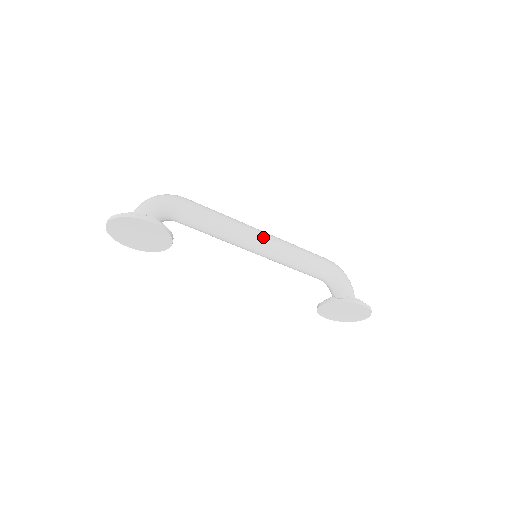
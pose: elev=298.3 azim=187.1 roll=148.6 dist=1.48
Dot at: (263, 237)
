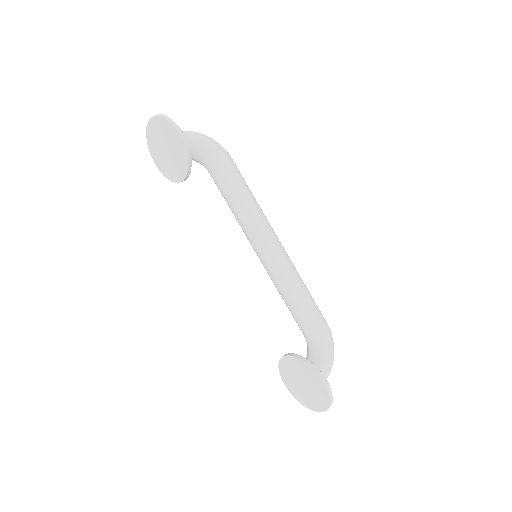
Dot at: (275, 243)
